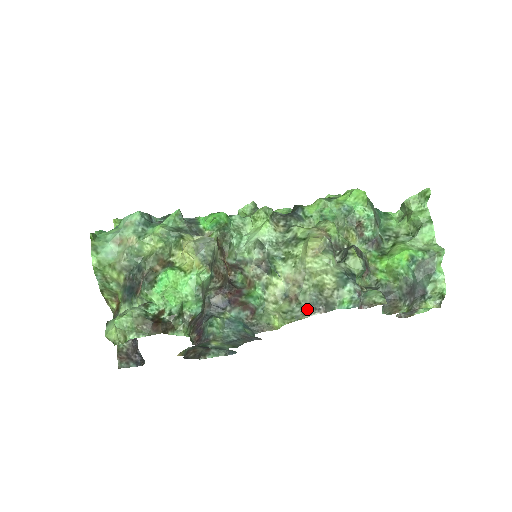
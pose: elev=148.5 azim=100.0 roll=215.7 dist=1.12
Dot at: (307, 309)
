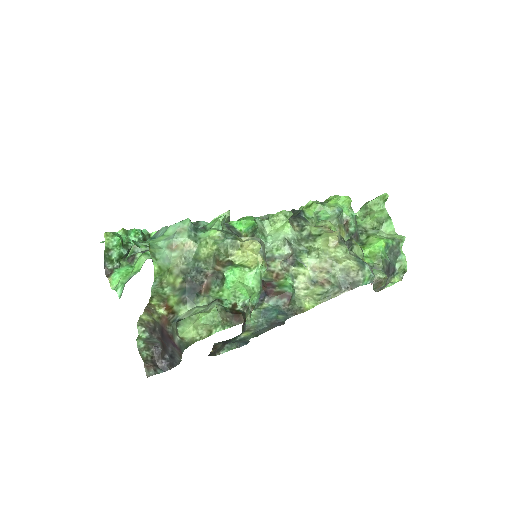
Dot at: (339, 289)
